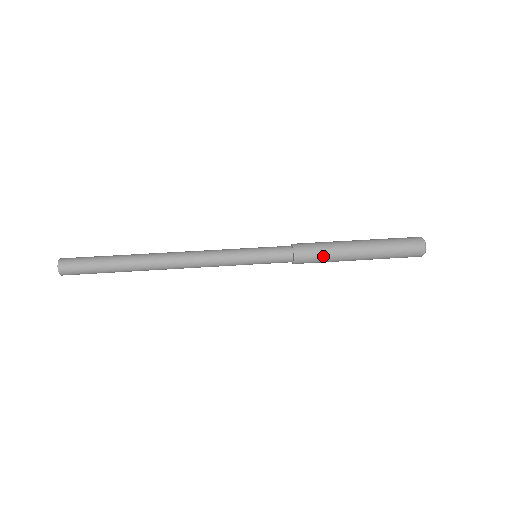
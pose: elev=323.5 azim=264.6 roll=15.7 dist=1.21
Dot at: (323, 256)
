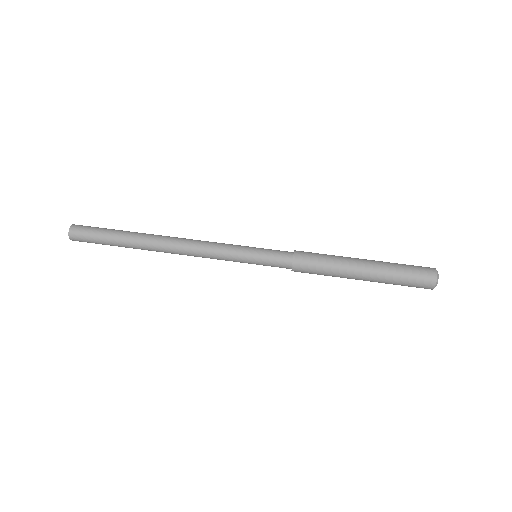
Dot at: (323, 267)
